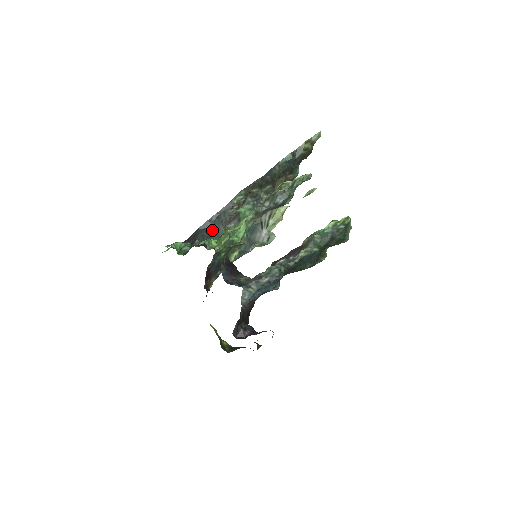
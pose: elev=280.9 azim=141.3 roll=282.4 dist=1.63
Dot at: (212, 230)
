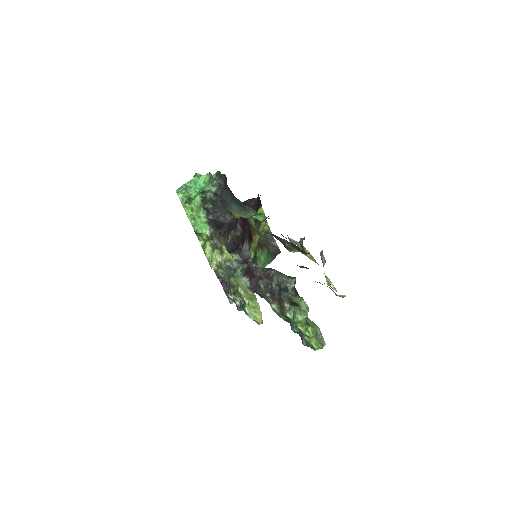
Dot at: (235, 200)
